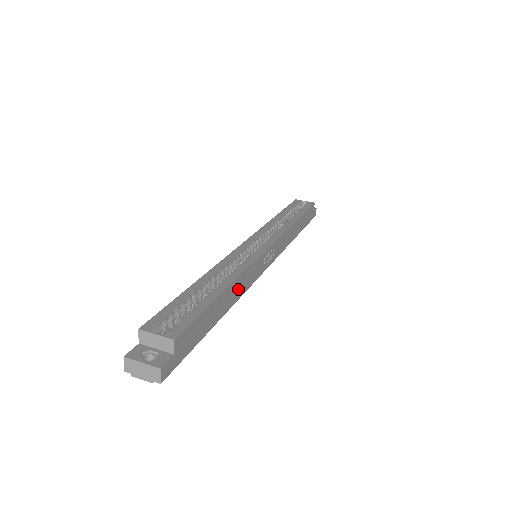
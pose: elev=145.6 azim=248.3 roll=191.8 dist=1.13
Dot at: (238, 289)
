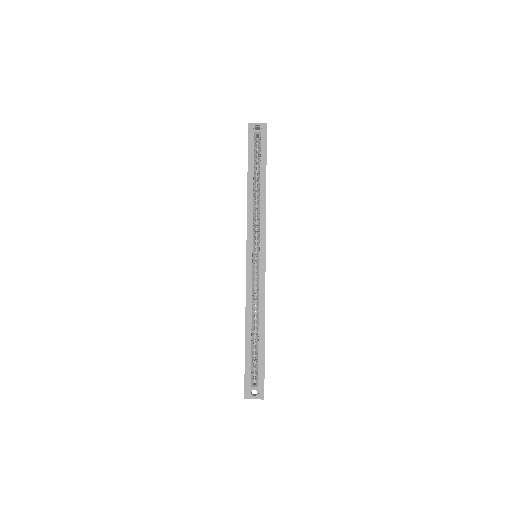
Dot at: occluded
